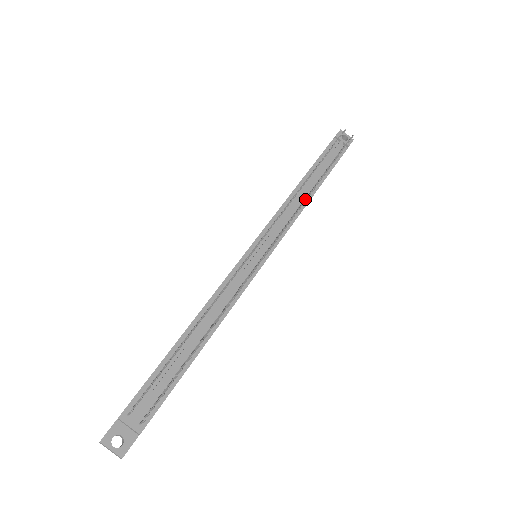
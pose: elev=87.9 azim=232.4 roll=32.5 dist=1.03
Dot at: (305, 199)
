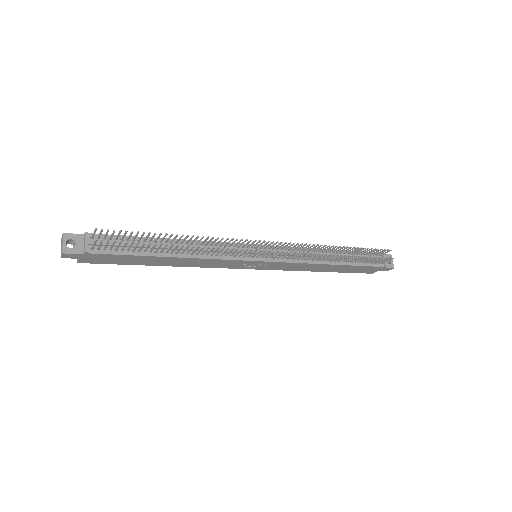
Dot at: occluded
